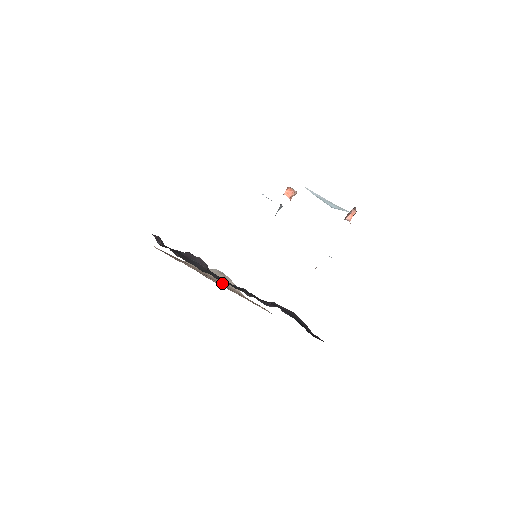
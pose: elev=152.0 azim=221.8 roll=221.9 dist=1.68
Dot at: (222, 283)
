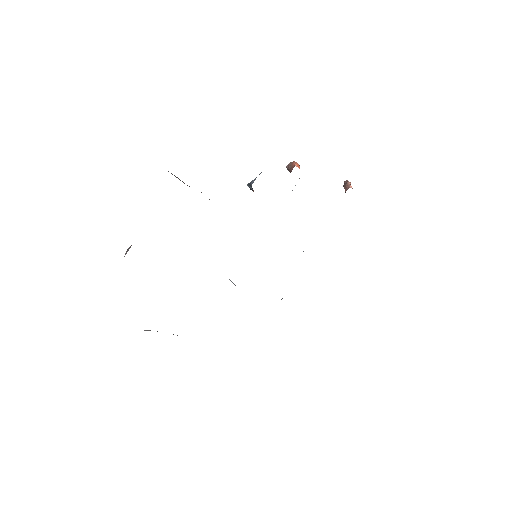
Dot at: occluded
